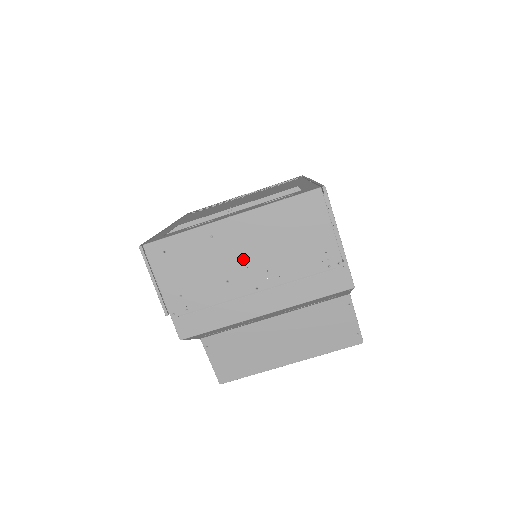
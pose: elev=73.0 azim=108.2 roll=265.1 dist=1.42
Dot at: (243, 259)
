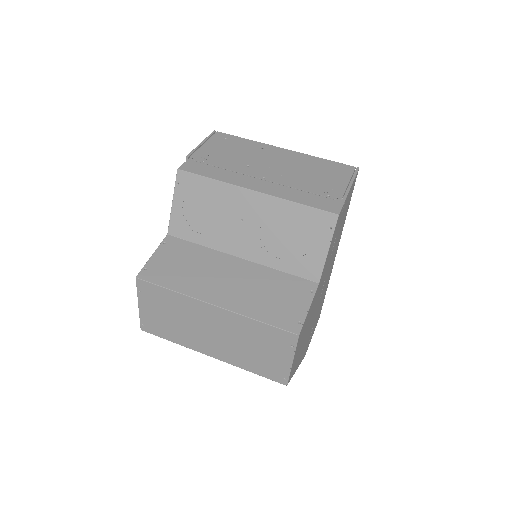
Dot at: (271, 164)
